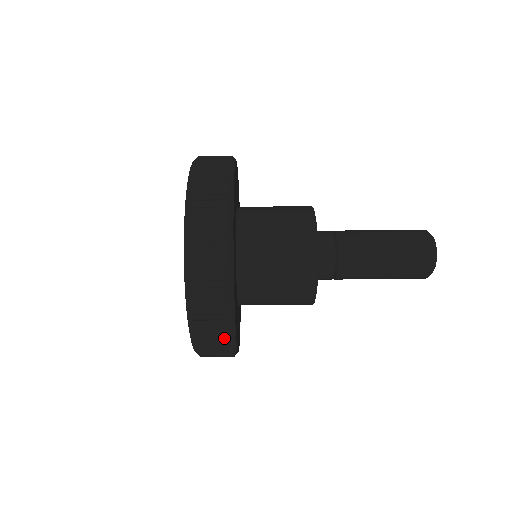
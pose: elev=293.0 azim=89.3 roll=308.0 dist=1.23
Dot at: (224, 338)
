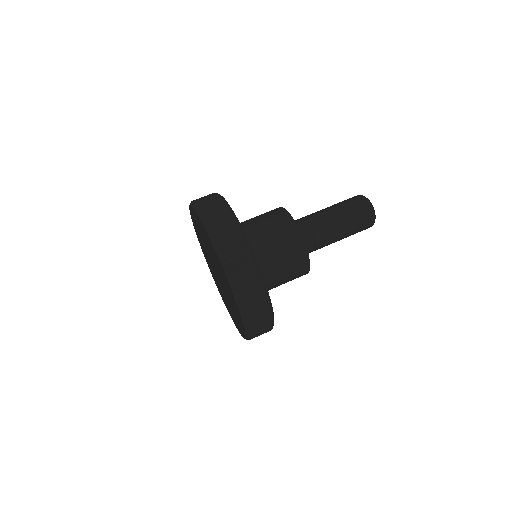
Dot at: (268, 324)
